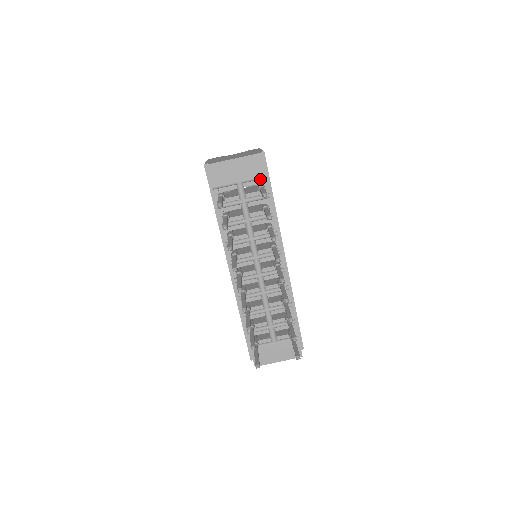
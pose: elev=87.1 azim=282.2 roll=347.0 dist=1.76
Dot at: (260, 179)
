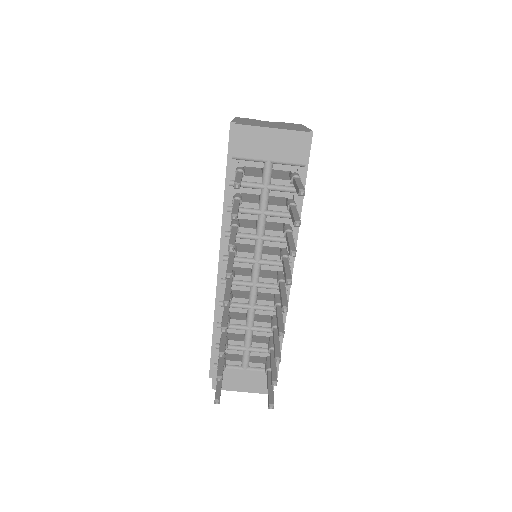
Dot at: (296, 165)
